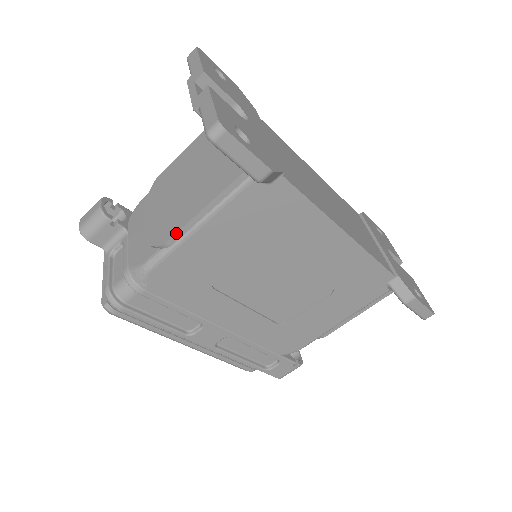
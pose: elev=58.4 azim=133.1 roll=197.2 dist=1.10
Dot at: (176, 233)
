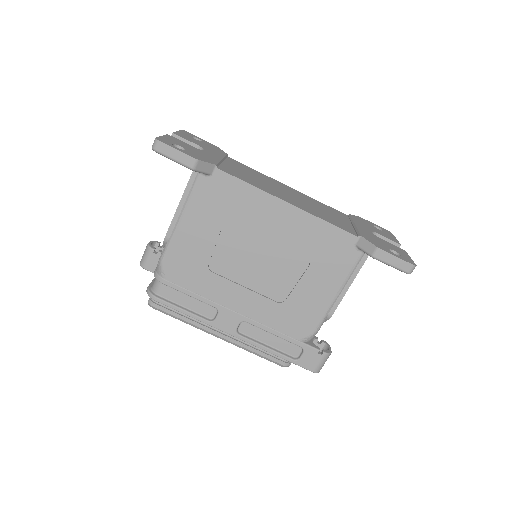
Dot at: (169, 228)
